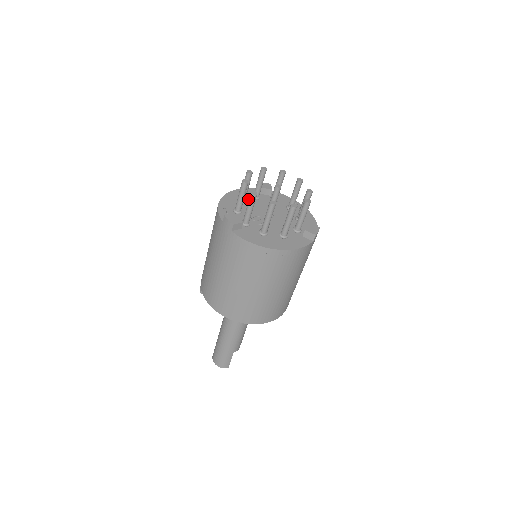
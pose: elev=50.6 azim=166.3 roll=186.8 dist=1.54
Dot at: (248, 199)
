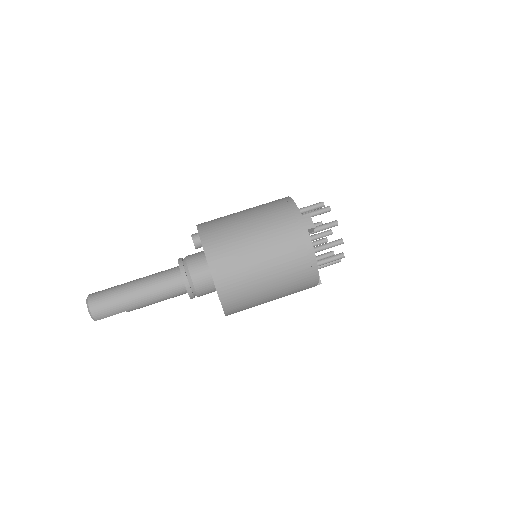
Dot at: occluded
